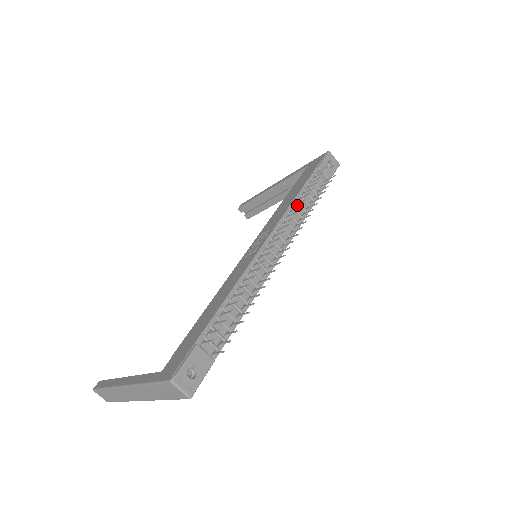
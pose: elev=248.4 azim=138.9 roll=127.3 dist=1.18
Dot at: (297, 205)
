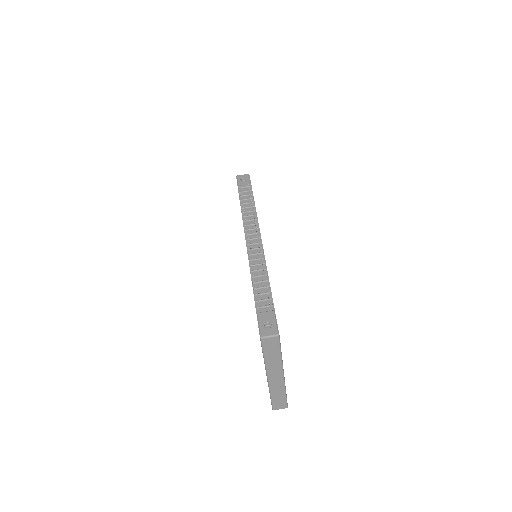
Dot at: (246, 214)
